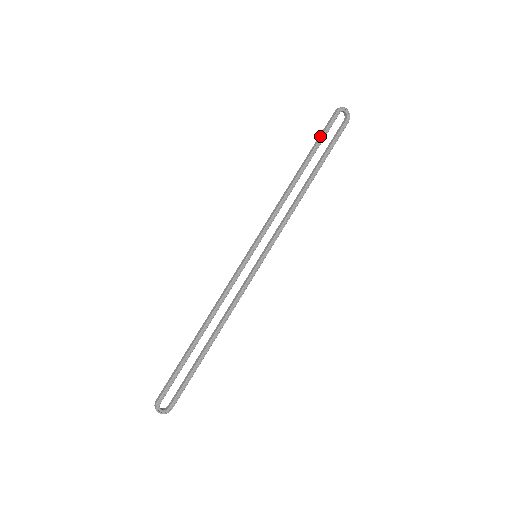
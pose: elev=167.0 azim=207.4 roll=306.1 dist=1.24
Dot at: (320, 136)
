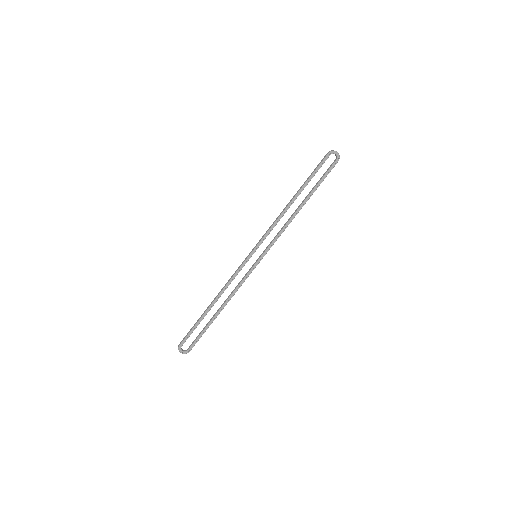
Dot at: (313, 172)
